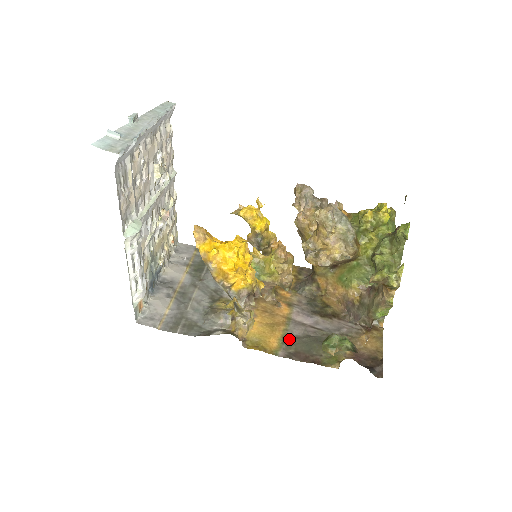
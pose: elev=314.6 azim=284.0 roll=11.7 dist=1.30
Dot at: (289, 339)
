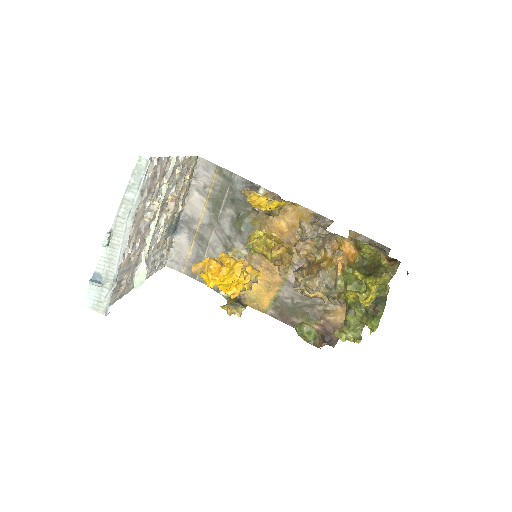
Dot at: (279, 300)
